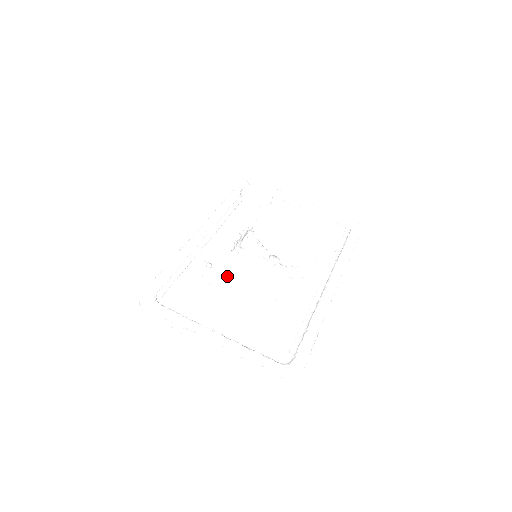
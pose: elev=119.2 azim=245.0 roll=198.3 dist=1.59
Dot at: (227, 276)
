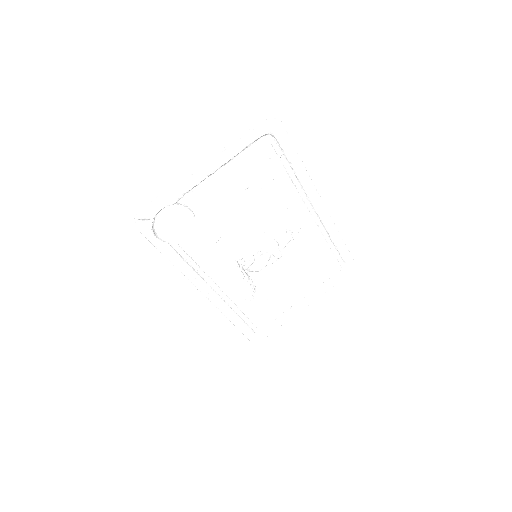
Dot at: (265, 286)
